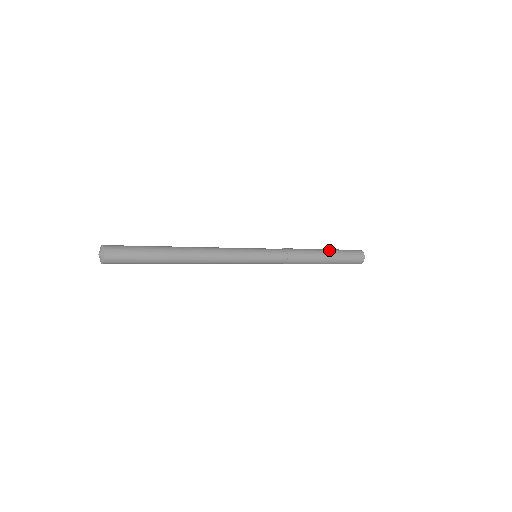
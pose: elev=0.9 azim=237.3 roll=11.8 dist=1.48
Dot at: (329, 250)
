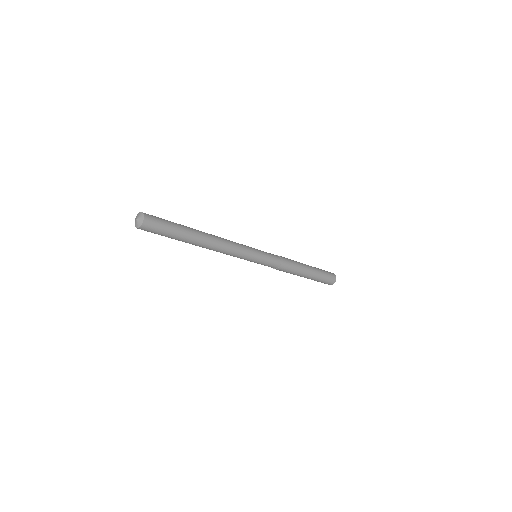
Dot at: (312, 268)
